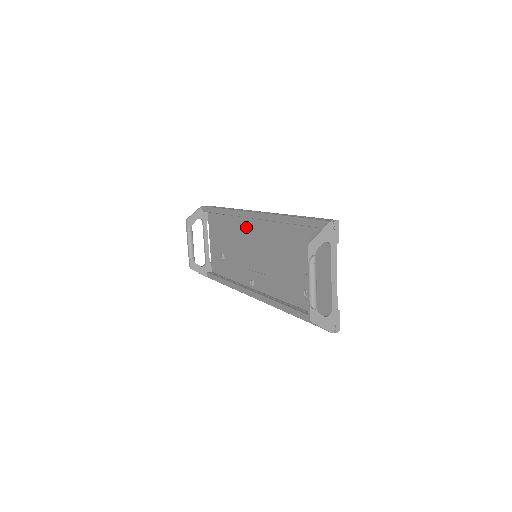
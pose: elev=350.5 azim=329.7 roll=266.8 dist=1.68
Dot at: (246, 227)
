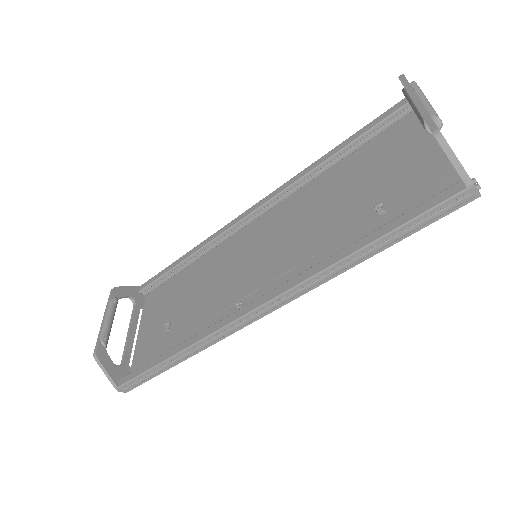
Dot at: (233, 246)
